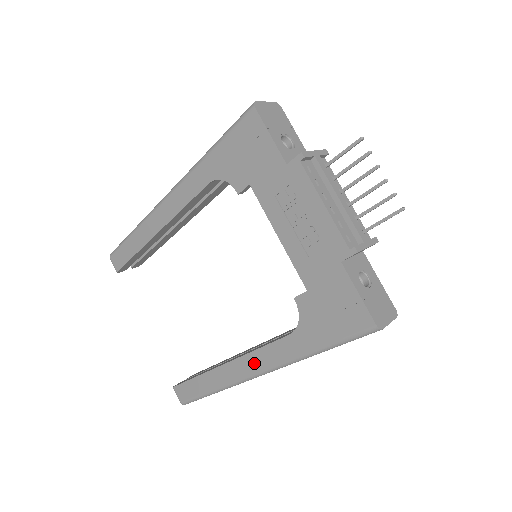
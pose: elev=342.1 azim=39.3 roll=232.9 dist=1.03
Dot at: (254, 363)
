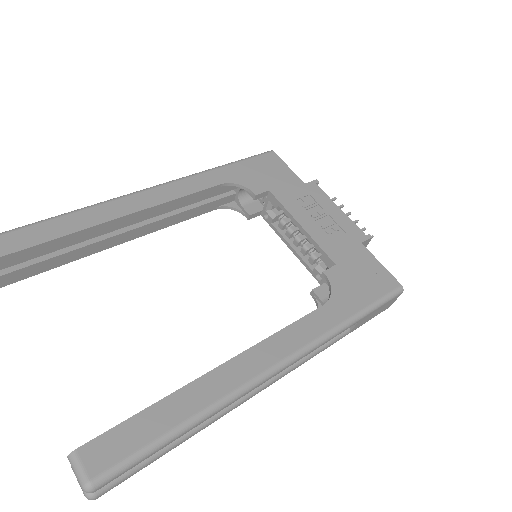
Dot at: (277, 348)
